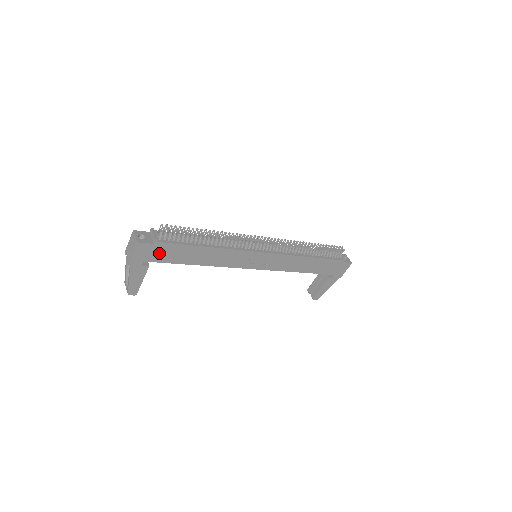
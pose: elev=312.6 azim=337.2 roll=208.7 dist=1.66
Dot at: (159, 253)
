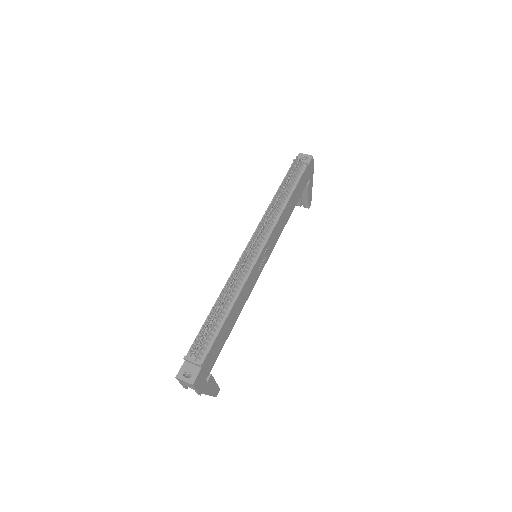
Dot at: (209, 363)
